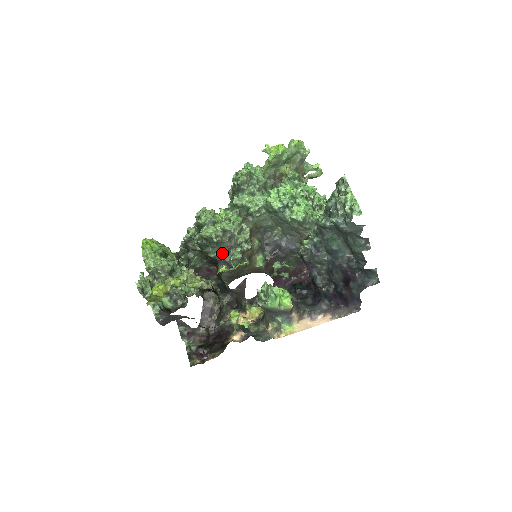
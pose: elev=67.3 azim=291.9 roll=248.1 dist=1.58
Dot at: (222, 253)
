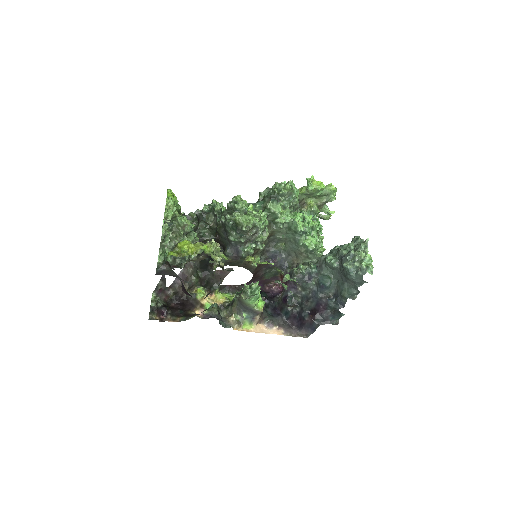
Dot at: (242, 242)
